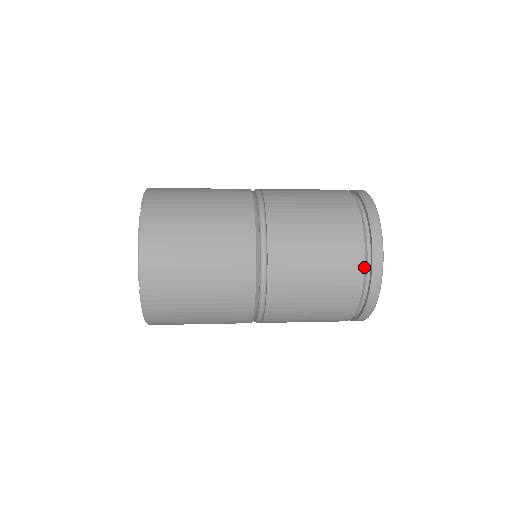
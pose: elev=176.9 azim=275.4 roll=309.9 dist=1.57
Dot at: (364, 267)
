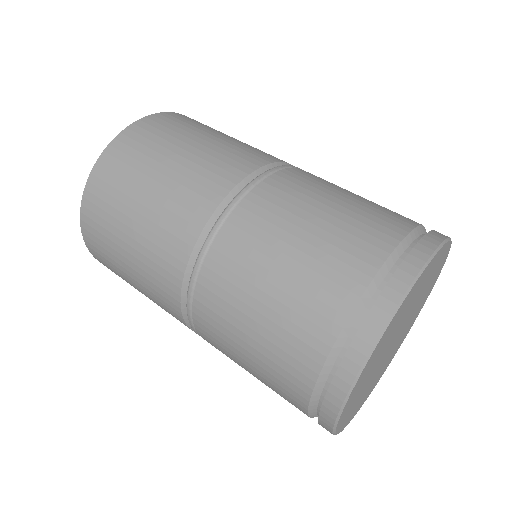
Dot at: (310, 395)
